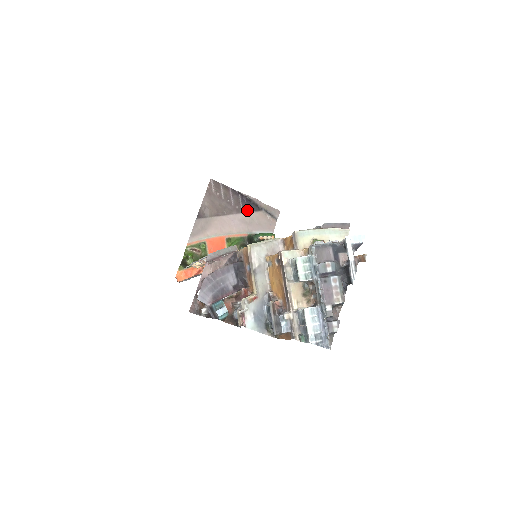
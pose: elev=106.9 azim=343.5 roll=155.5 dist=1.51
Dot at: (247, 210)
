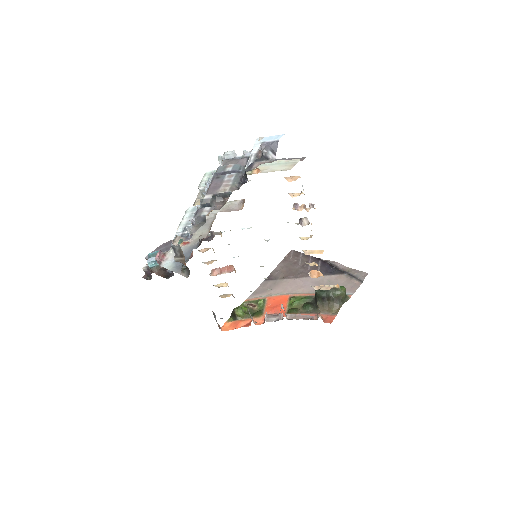
Dot at: (325, 273)
